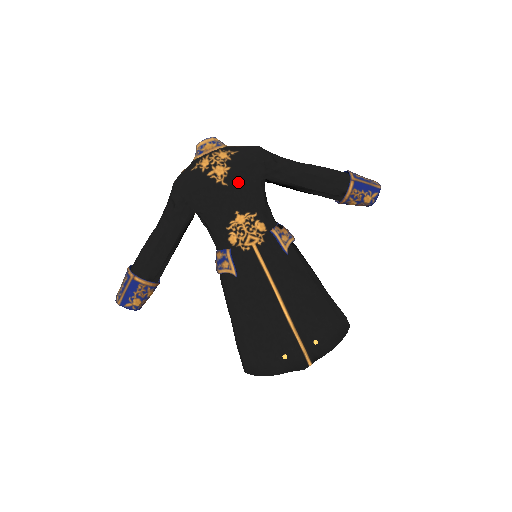
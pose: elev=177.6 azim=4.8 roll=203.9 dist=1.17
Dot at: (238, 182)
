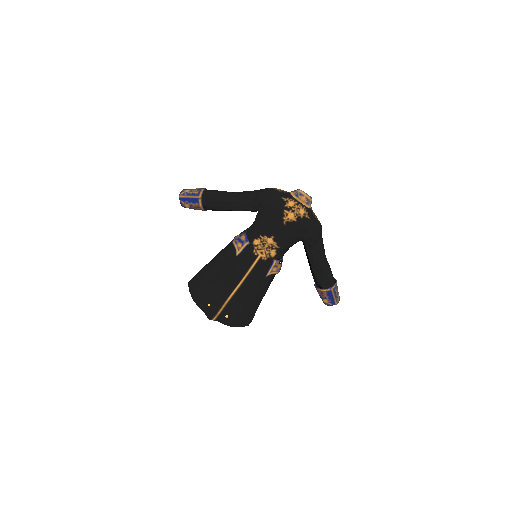
Dot at: (291, 229)
